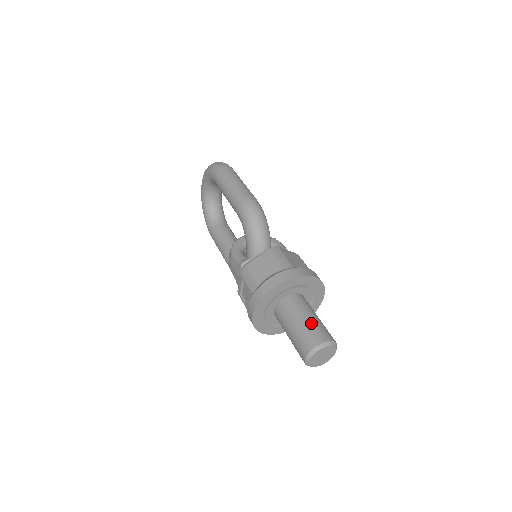
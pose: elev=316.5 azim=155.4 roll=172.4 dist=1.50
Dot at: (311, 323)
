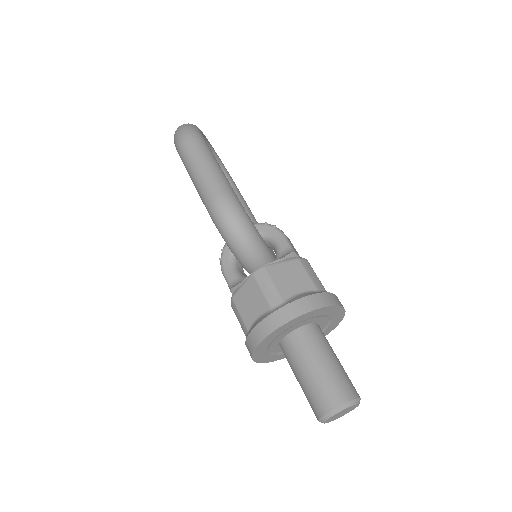
Dot at: (318, 378)
